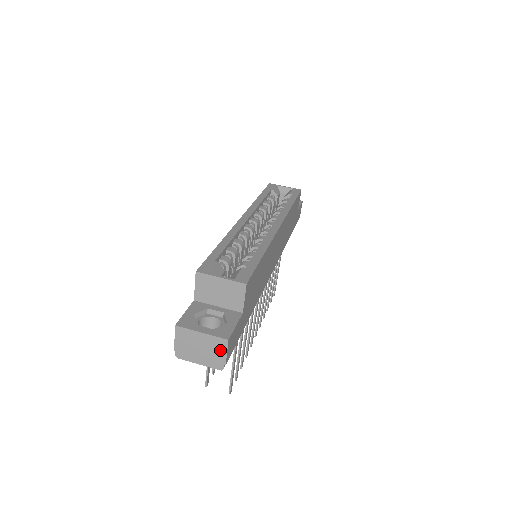
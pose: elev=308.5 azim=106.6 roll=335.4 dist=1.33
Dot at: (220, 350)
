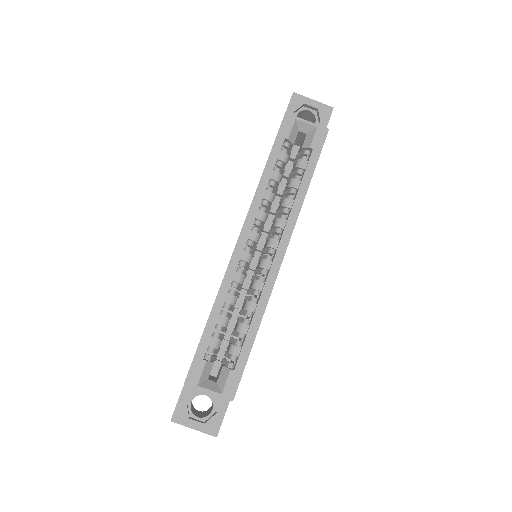
Dot at: occluded
